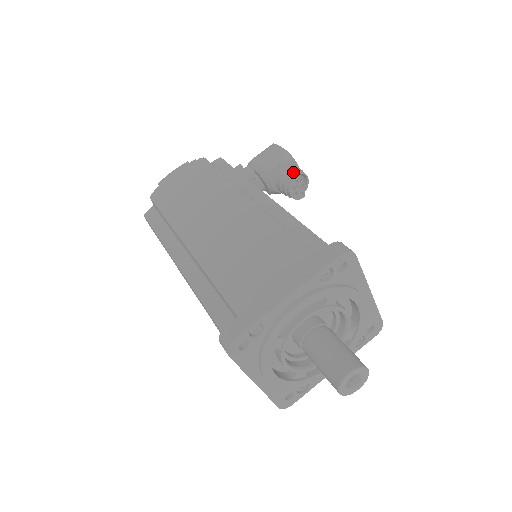
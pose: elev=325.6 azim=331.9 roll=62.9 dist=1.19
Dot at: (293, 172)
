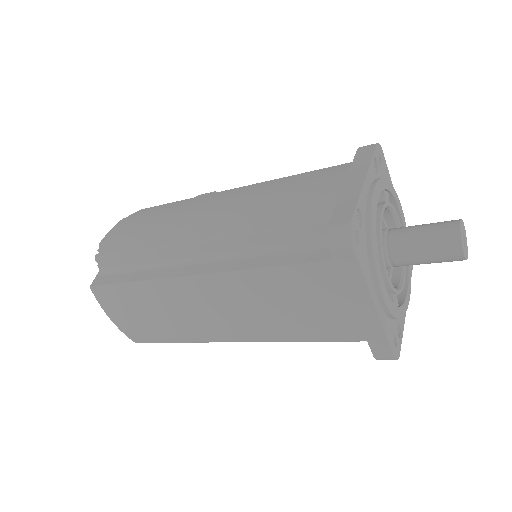
Dot at: occluded
